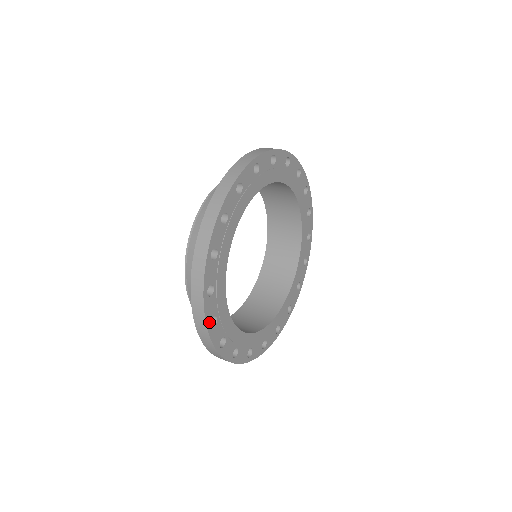
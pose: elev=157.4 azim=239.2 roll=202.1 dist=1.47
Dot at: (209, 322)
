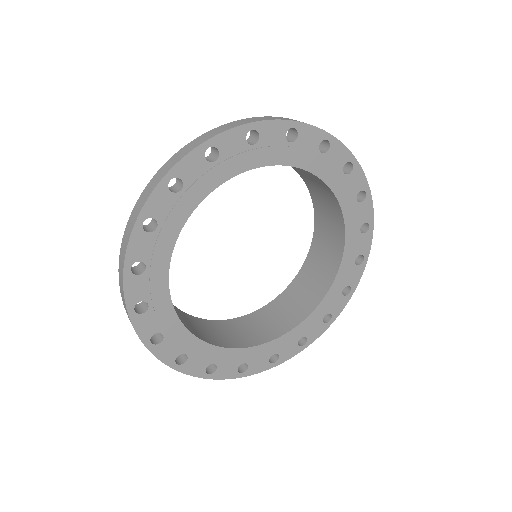
Dot at: (148, 340)
